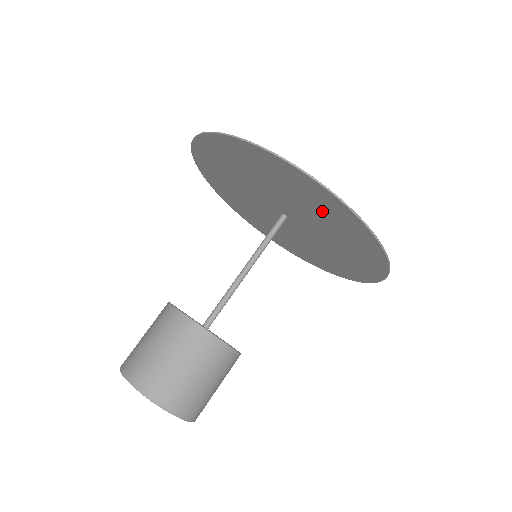
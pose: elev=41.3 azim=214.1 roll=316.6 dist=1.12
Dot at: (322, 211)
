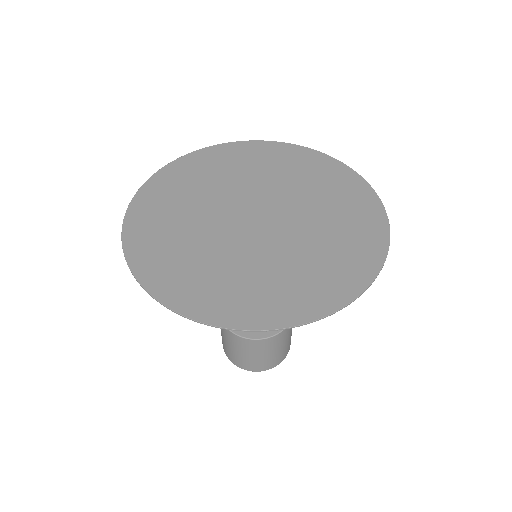
Dot at: (220, 281)
